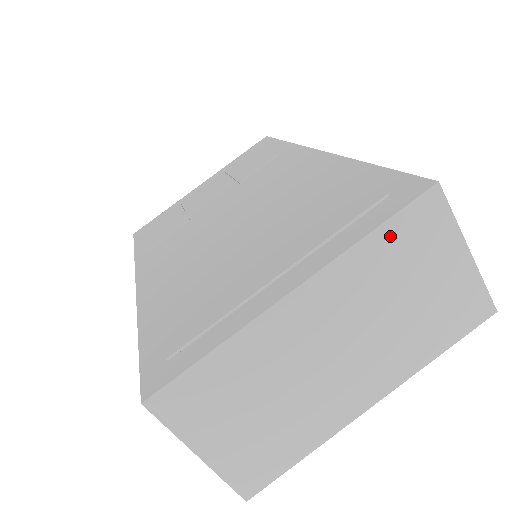
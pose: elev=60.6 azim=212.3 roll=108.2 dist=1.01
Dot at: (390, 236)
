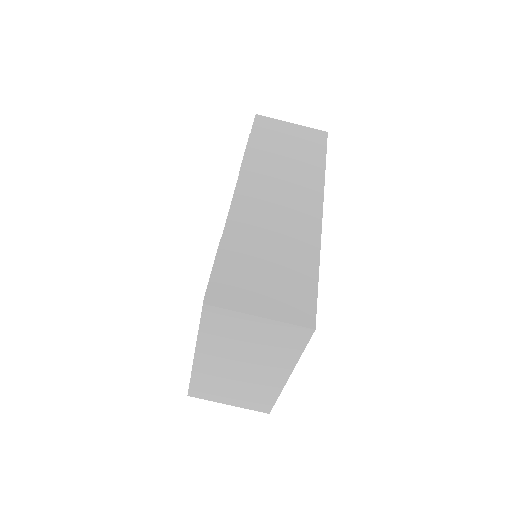
Dot at: (209, 328)
